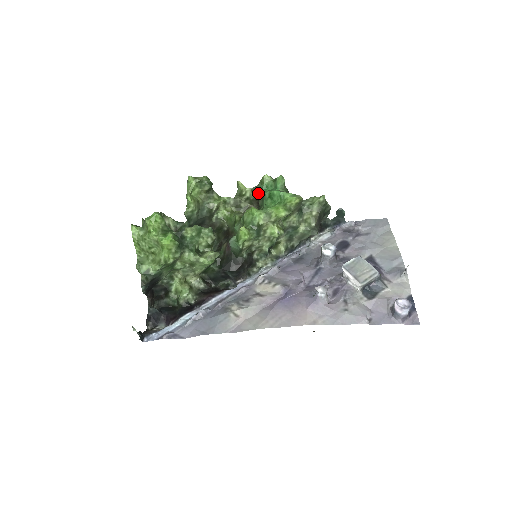
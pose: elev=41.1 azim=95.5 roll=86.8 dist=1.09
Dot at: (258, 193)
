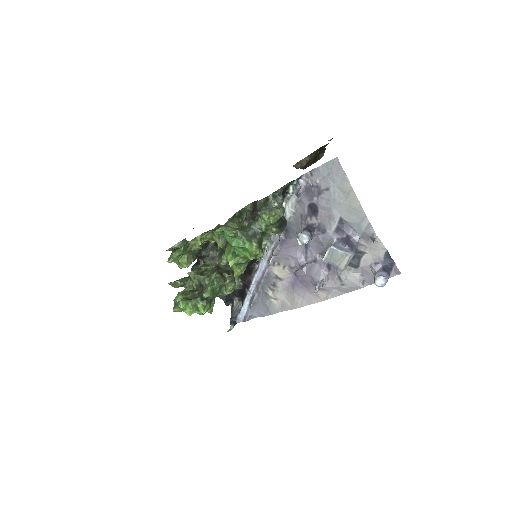
Dot at: occluded
